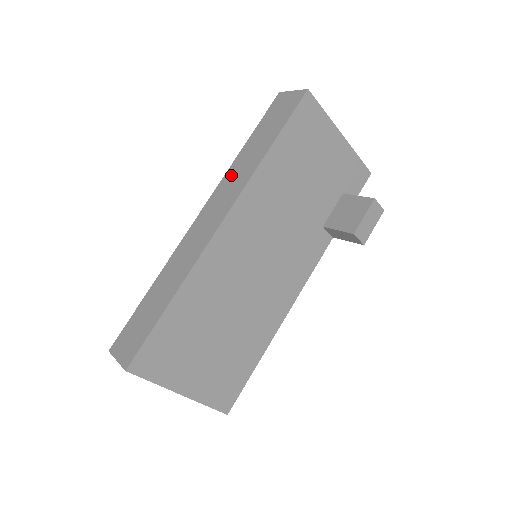
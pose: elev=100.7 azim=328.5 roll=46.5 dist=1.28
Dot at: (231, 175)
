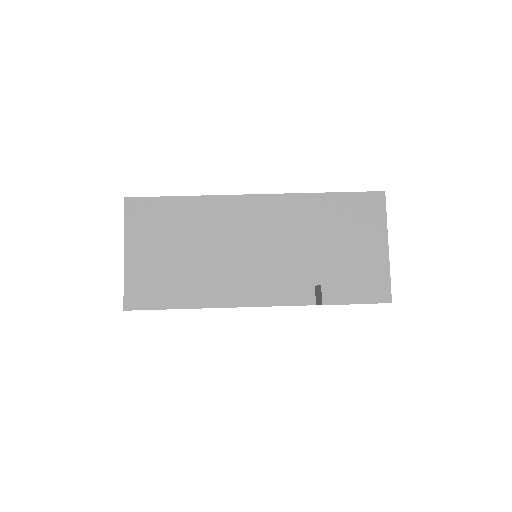
Dot at: occluded
